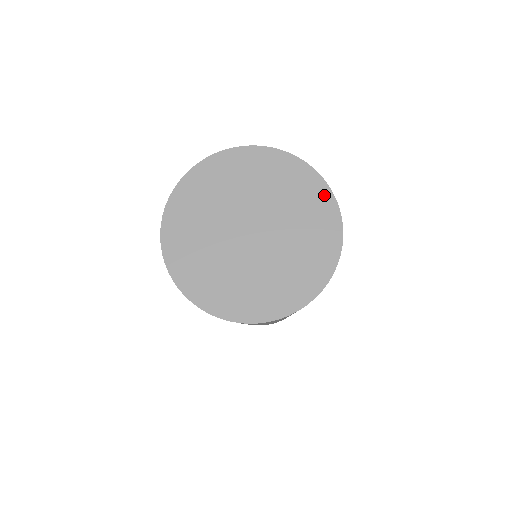
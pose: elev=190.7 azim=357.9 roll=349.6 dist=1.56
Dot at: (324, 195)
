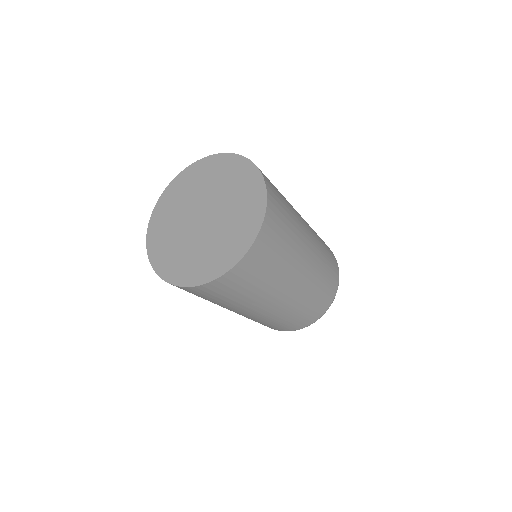
Dot at: (260, 194)
